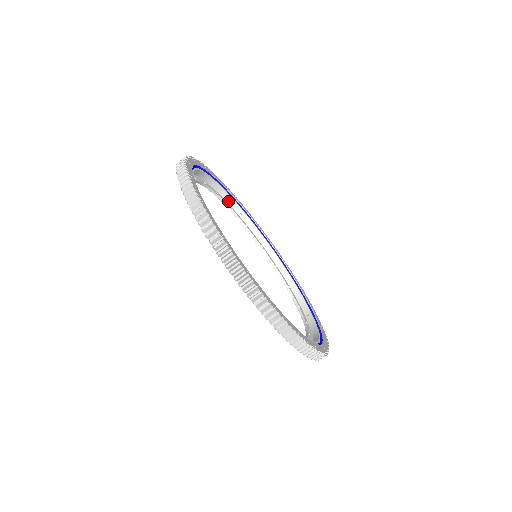
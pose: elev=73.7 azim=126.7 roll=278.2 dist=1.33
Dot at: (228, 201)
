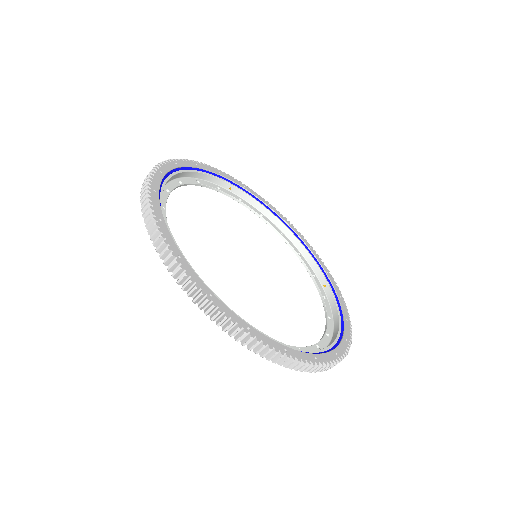
Dot at: (212, 181)
